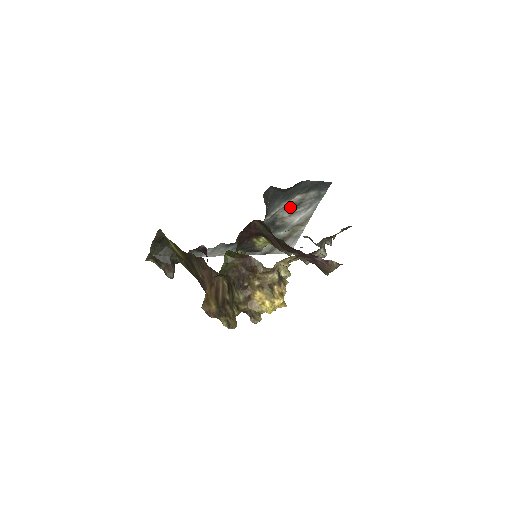
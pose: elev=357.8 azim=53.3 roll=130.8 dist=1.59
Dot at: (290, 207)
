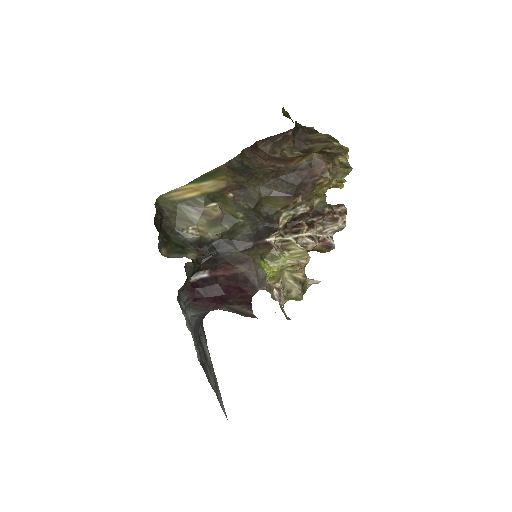
Dot at: occluded
